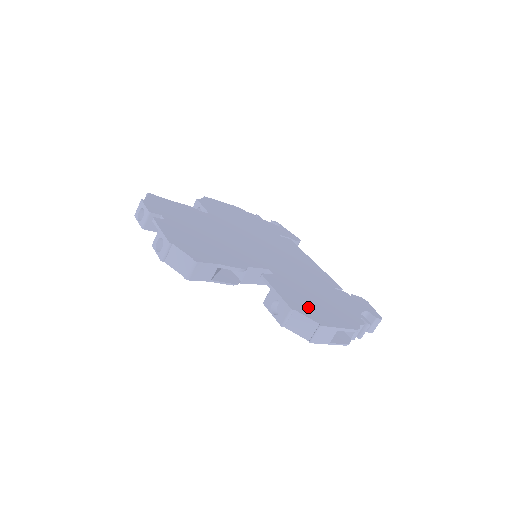
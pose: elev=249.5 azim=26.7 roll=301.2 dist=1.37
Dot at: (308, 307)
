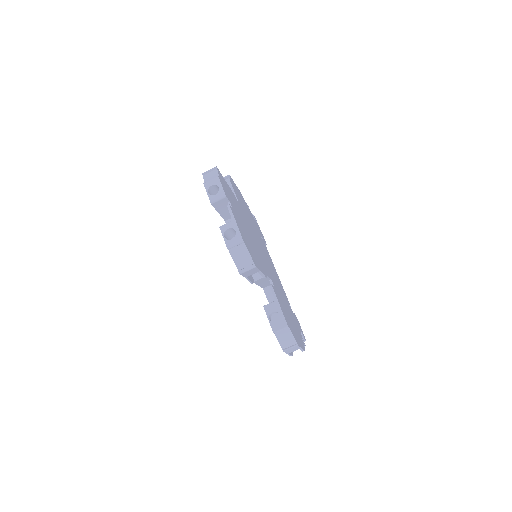
Dot at: (290, 325)
